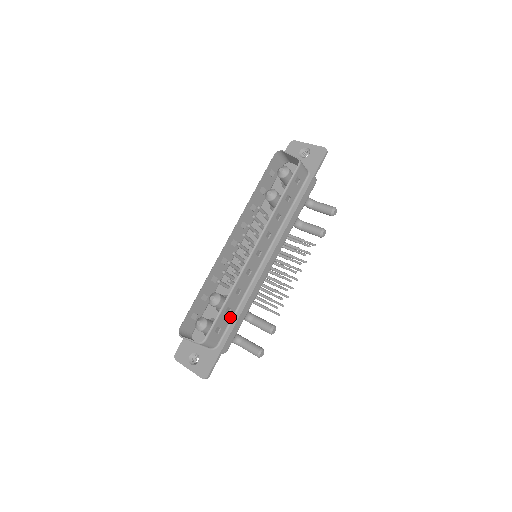
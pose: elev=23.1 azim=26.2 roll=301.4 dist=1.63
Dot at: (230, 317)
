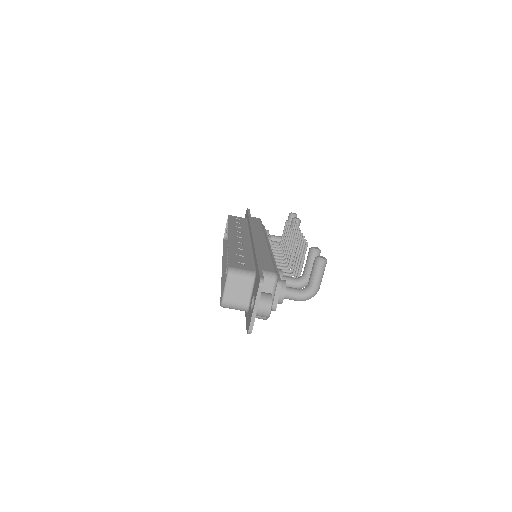
Dot at: (250, 260)
